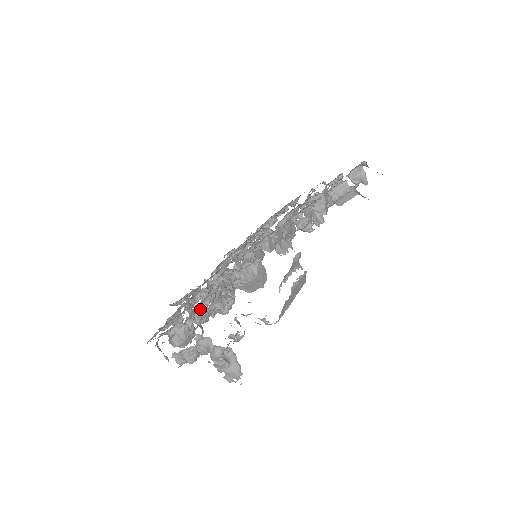
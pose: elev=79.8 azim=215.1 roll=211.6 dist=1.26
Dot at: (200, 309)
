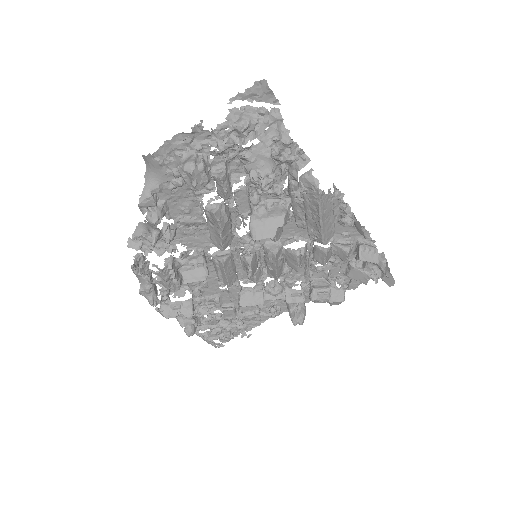
Dot at: occluded
